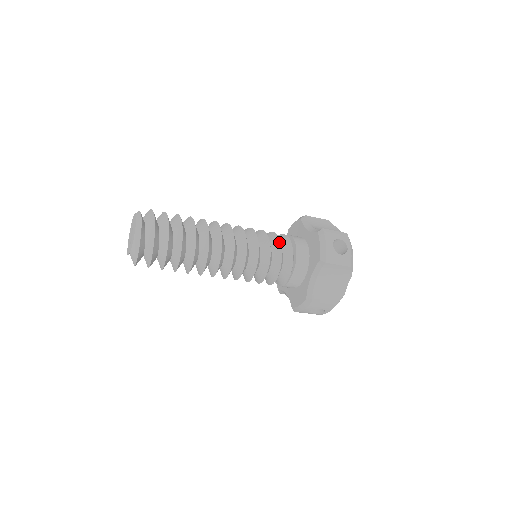
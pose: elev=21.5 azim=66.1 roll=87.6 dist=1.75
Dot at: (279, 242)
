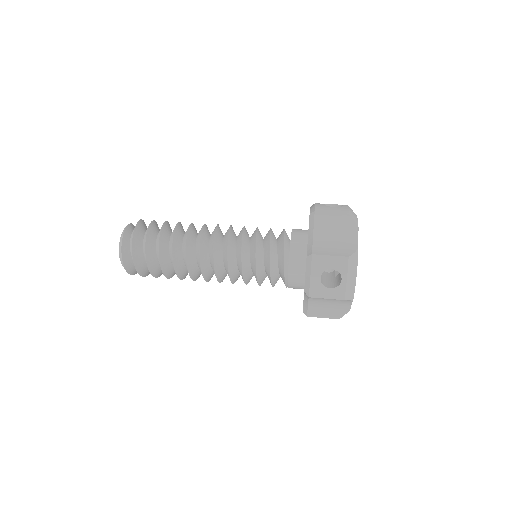
Dot at: (268, 257)
